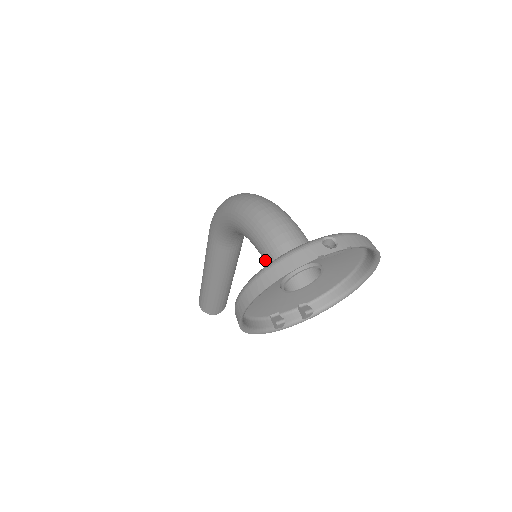
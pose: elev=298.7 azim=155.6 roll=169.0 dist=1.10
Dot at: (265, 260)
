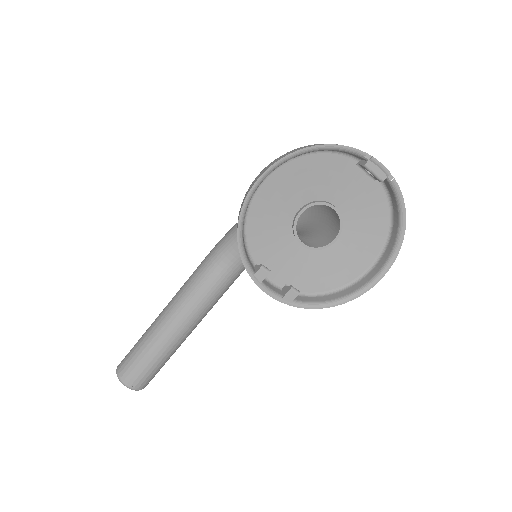
Dot at: occluded
